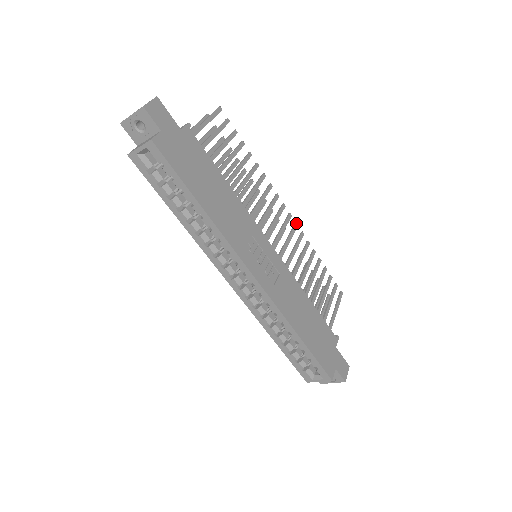
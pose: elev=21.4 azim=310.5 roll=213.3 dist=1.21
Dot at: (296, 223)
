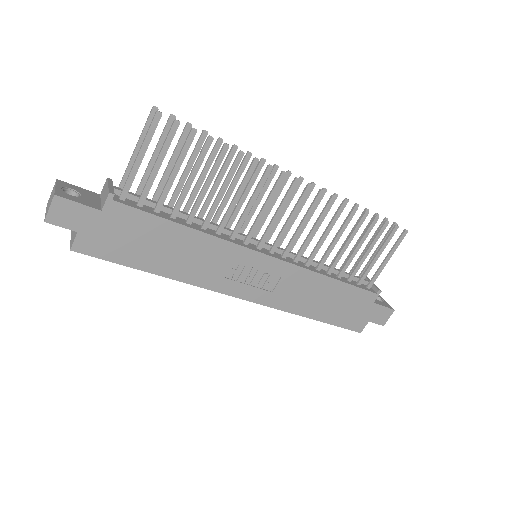
Dot at: (320, 191)
